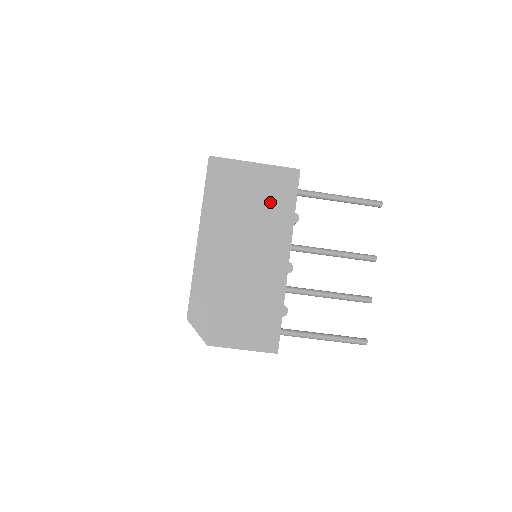
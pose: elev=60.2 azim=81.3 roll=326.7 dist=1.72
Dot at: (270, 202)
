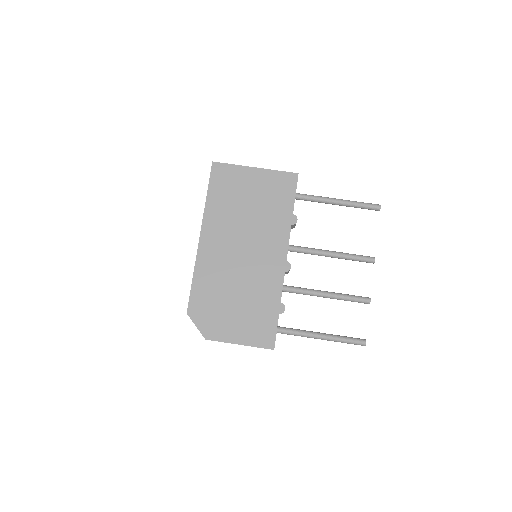
Dot at: (269, 204)
